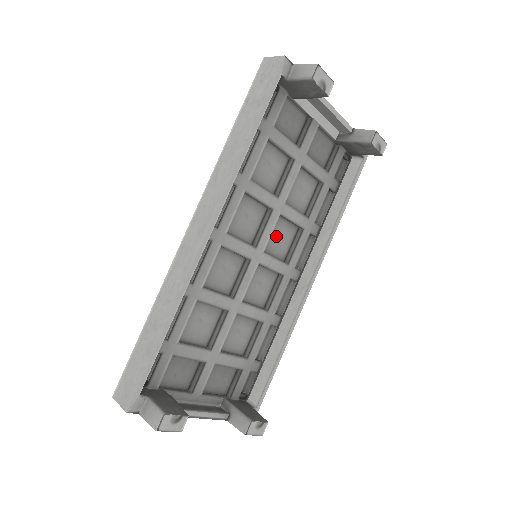
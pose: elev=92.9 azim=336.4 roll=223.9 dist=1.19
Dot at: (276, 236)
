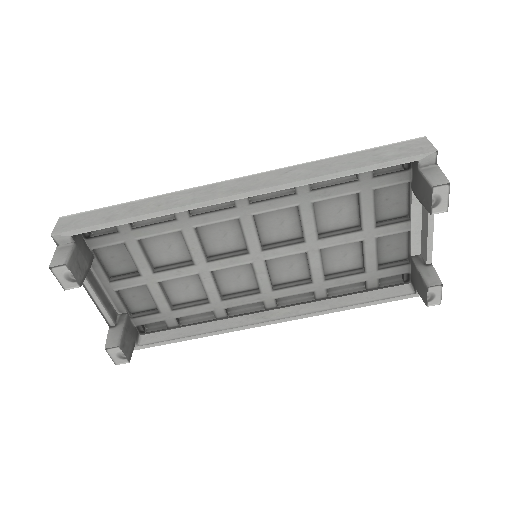
Dot at: (287, 262)
